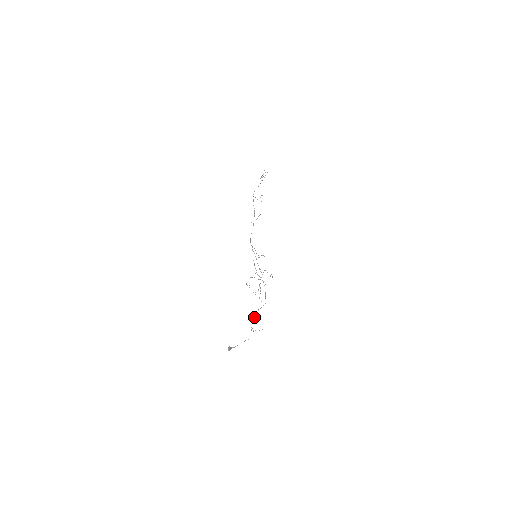
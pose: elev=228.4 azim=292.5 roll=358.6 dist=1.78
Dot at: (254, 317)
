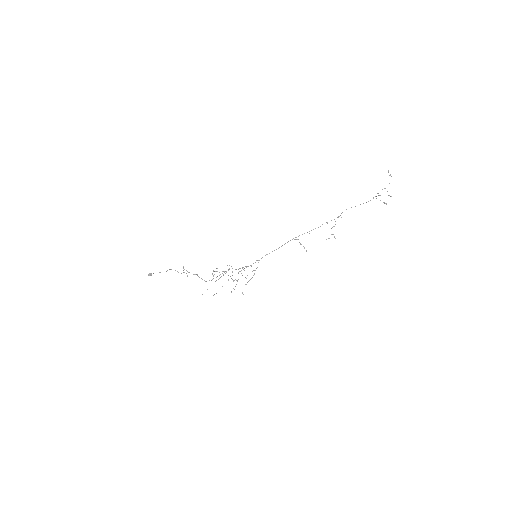
Dot at: (193, 274)
